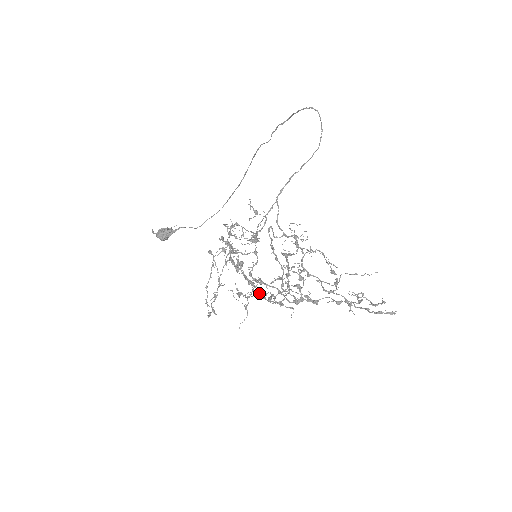
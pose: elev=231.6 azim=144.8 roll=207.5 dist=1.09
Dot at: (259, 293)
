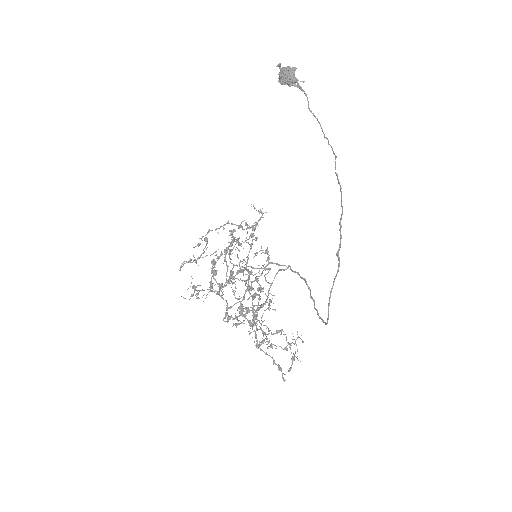
Dot at: (240, 269)
